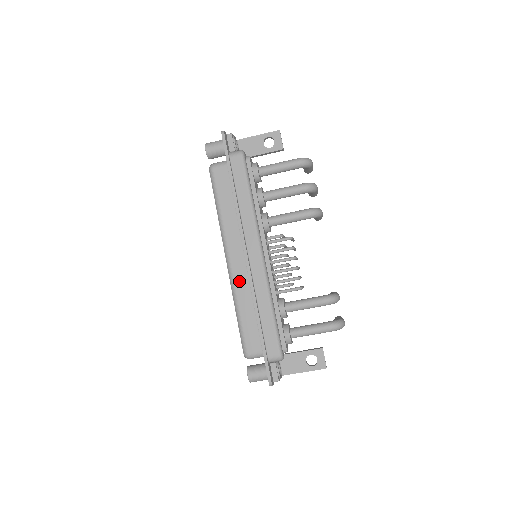
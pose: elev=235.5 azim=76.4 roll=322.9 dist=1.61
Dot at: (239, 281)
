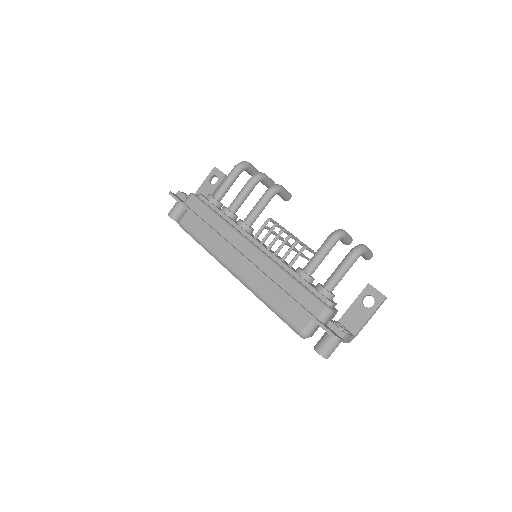
Dot at: (252, 281)
